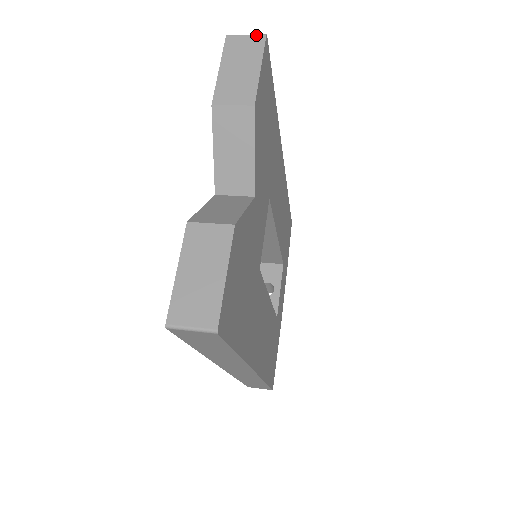
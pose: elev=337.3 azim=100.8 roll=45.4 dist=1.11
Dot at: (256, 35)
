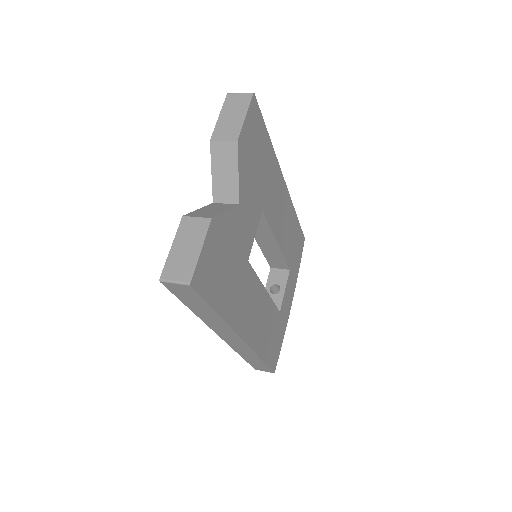
Dot at: (247, 93)
